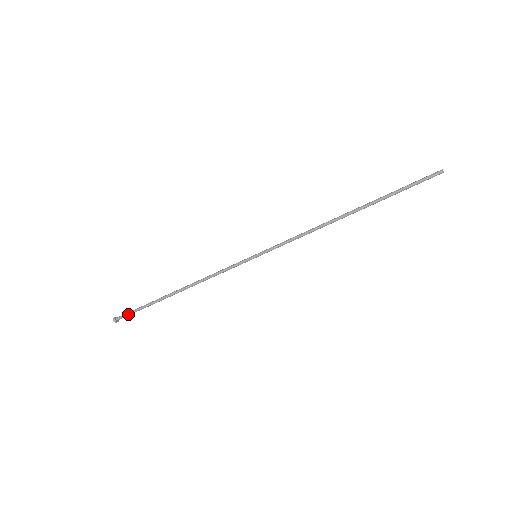
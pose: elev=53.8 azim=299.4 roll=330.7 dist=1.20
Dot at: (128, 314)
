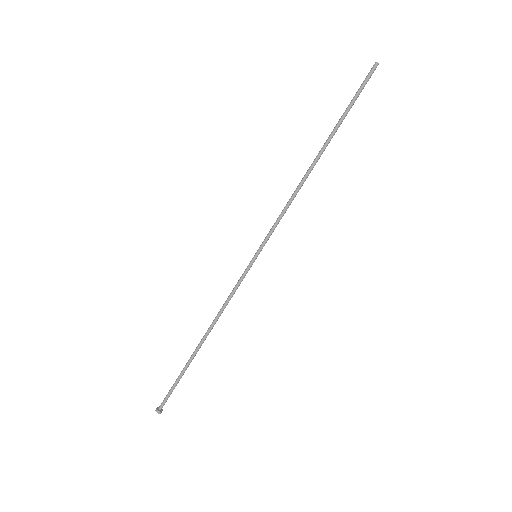
Dot at: (167, 396)
